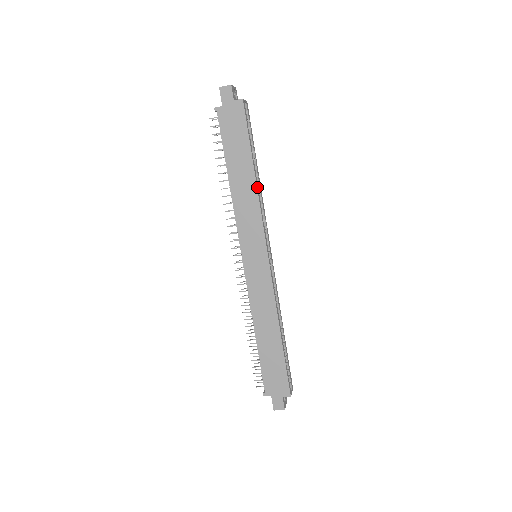
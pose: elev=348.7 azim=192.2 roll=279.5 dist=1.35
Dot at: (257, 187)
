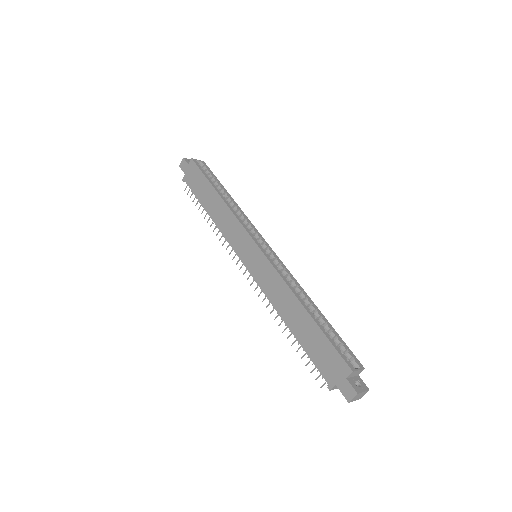
Dot at: (226, 202)
